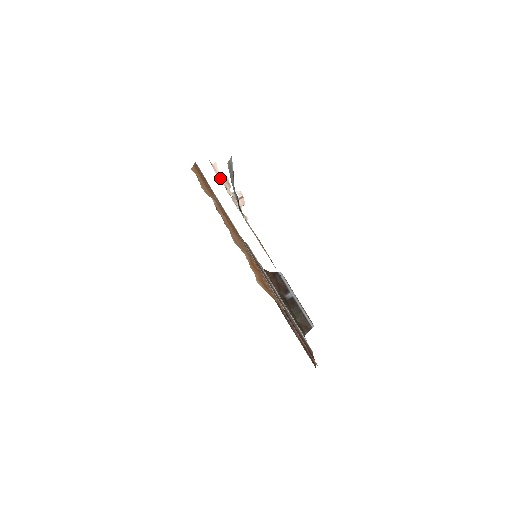
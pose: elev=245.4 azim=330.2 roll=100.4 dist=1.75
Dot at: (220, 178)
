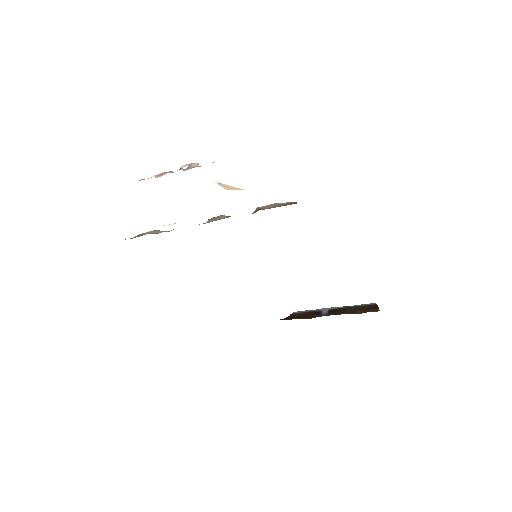
Dot at: (155, 177)
